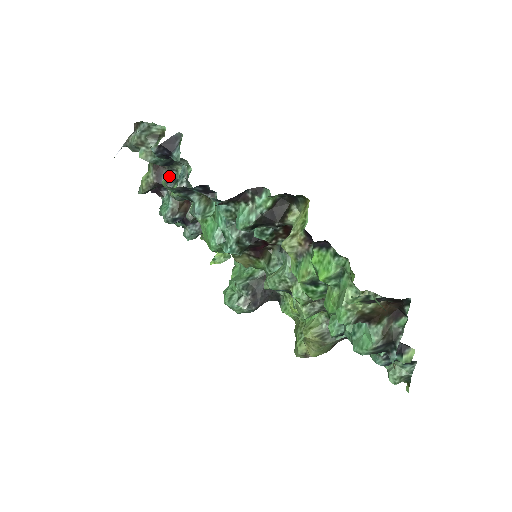
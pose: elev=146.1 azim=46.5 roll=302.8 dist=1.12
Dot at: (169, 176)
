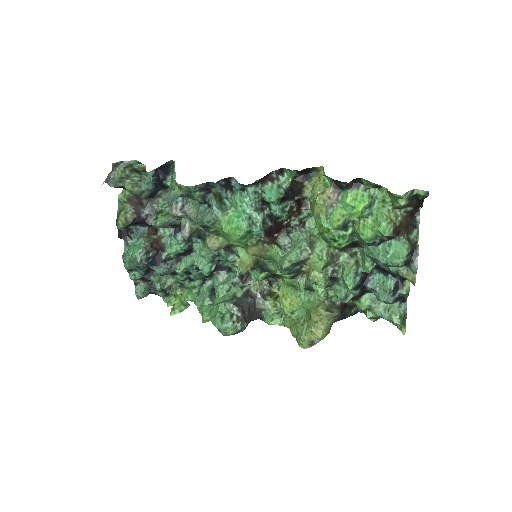
Dot at: (149, 210)
